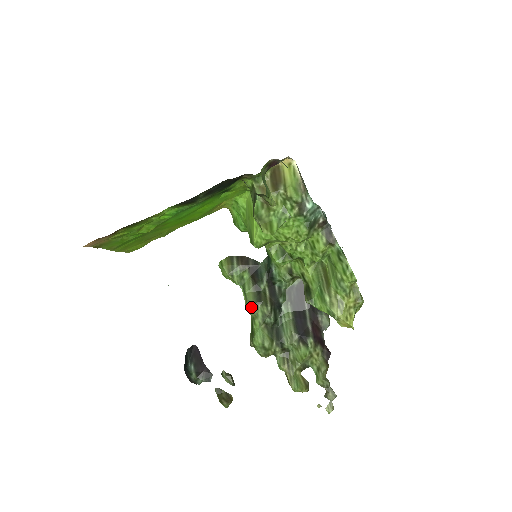
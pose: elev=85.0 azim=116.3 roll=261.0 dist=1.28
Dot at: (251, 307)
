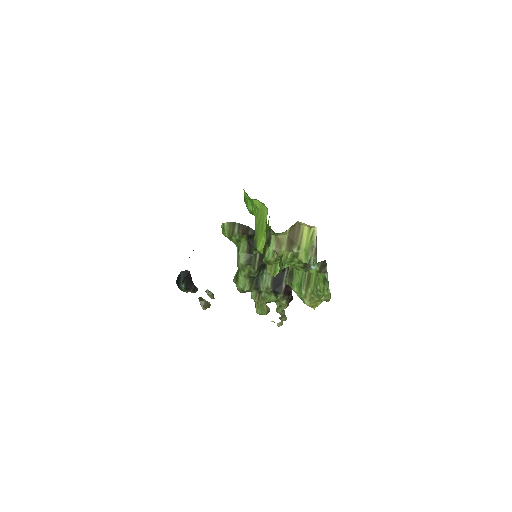
Dot at: (241, 265)
